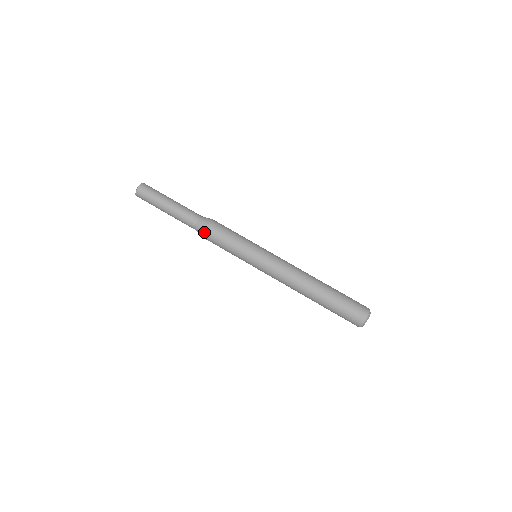
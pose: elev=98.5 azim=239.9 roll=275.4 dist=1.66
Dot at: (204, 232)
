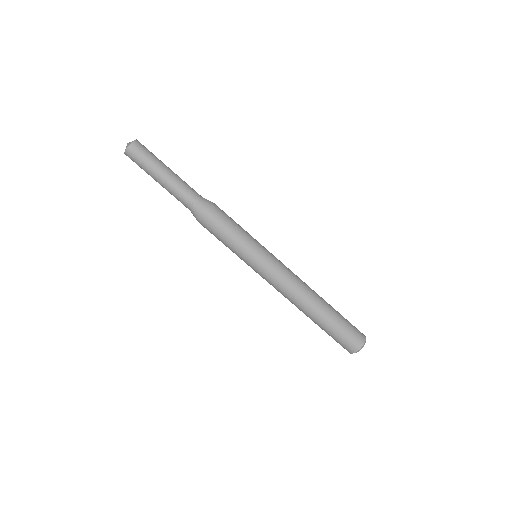
Dot at: (208, 212)
